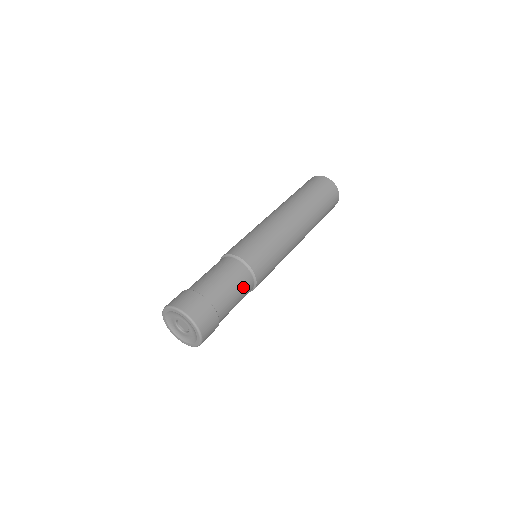
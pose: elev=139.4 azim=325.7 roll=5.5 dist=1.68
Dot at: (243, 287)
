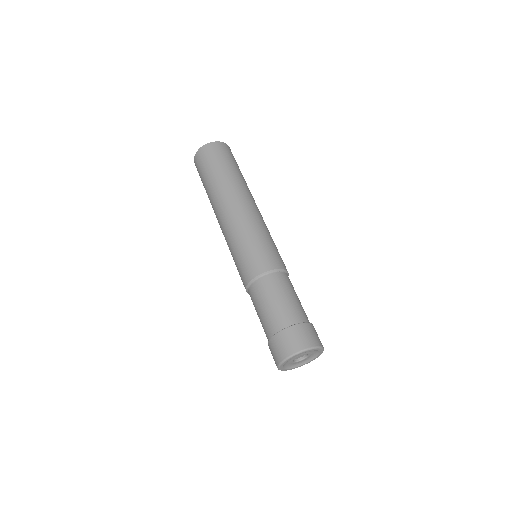
Dot at: (291, 286)
